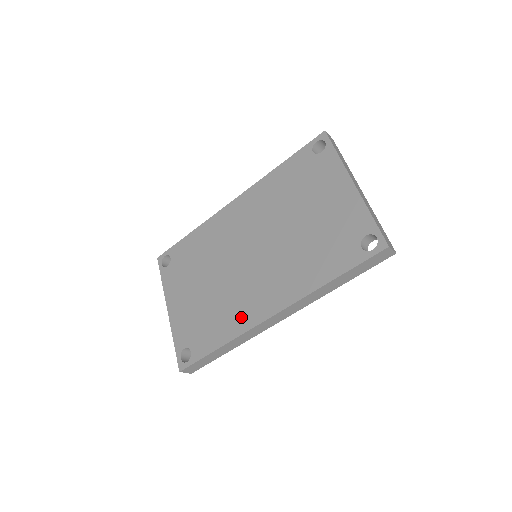
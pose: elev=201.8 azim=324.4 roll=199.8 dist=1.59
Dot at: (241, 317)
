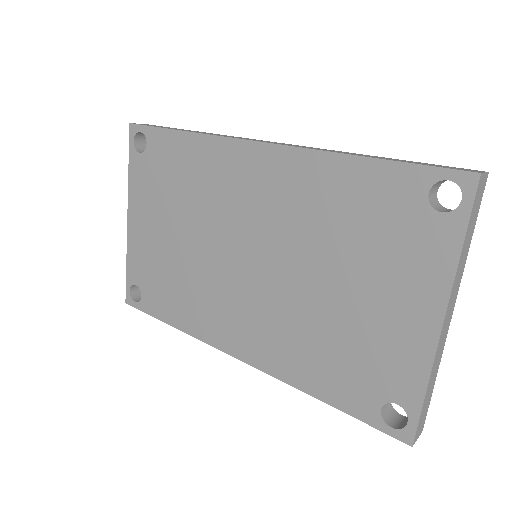
Dot at: (204, 322)
